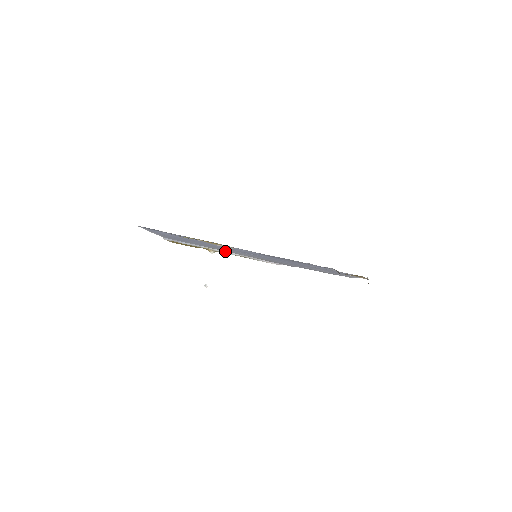
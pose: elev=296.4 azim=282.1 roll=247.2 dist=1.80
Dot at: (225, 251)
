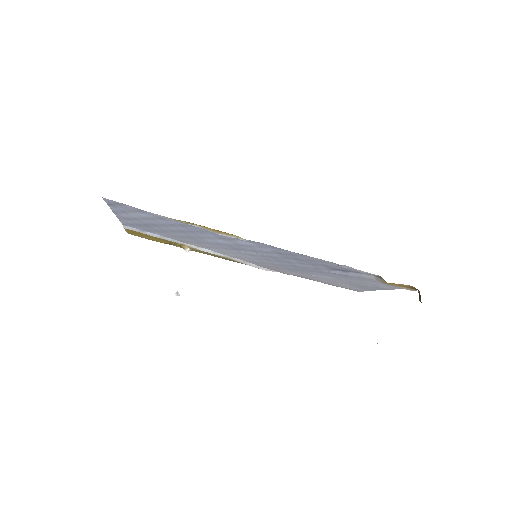
Dot at: (206, 249)
